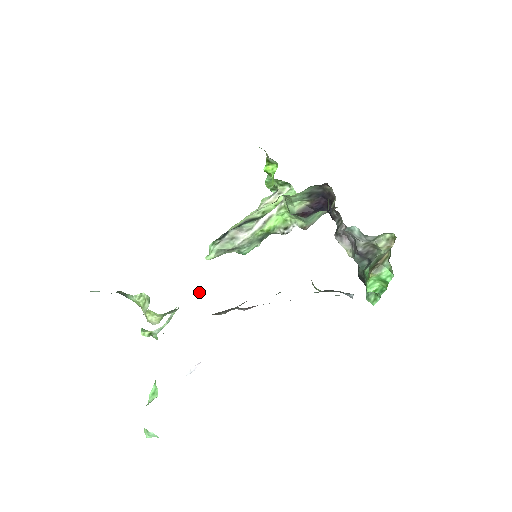
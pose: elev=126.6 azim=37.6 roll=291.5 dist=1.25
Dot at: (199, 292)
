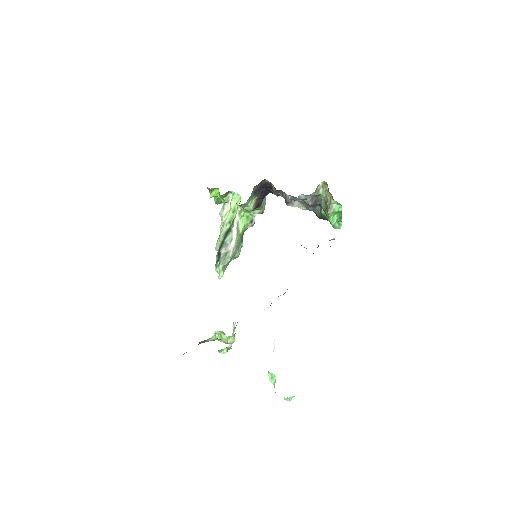
Dot at: occluded
